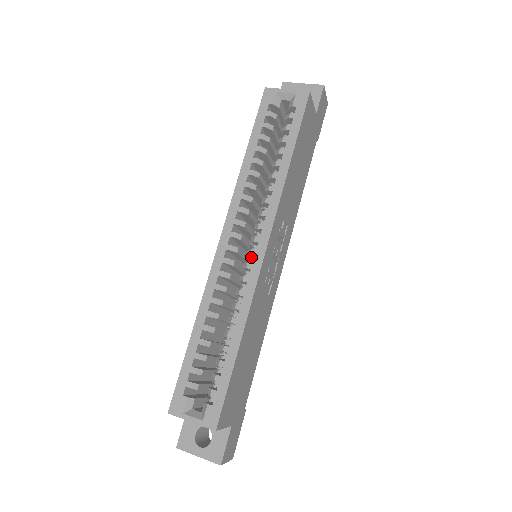
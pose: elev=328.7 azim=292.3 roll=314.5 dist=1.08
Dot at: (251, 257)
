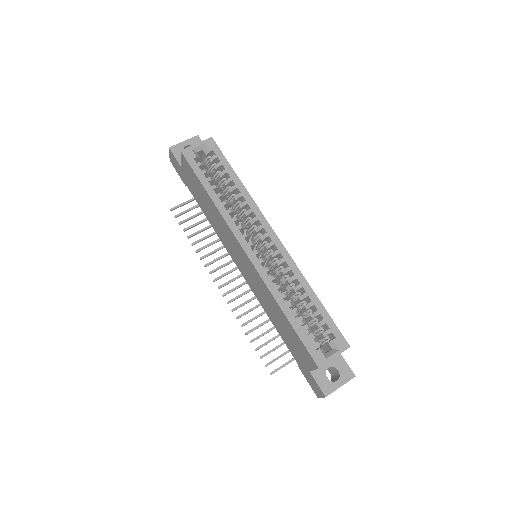
Dot at: (268, 250)
